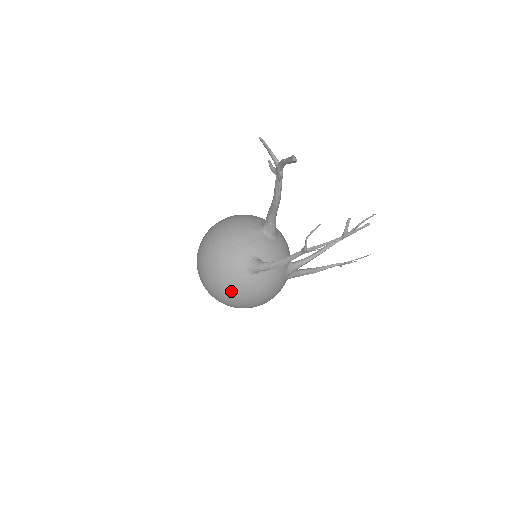
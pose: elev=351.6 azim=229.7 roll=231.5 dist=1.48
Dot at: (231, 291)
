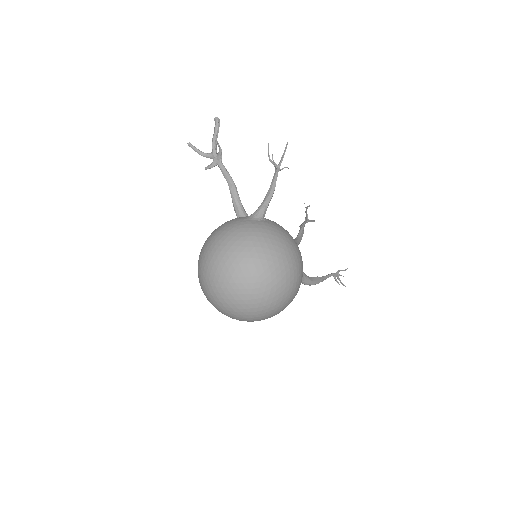
Dot at: (256, 239)
